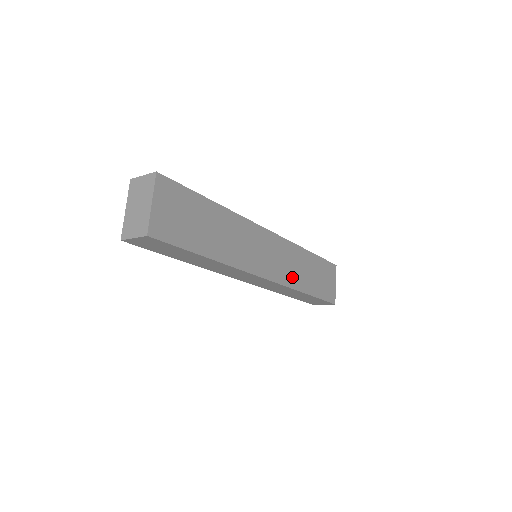
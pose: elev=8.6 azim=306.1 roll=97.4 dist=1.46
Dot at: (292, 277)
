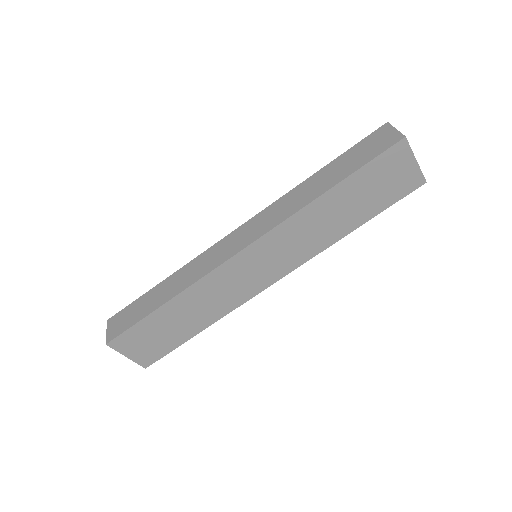
Dot at: (313, 244)
